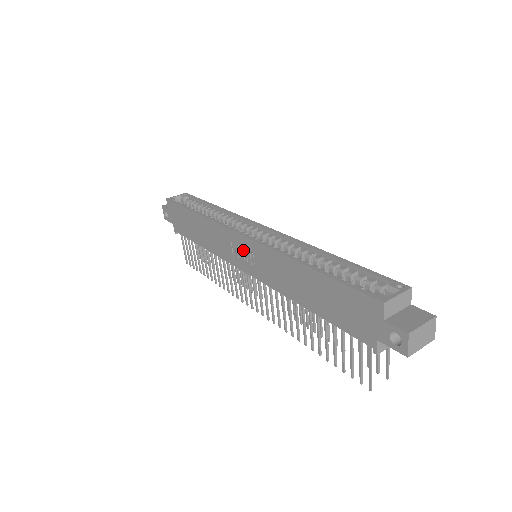
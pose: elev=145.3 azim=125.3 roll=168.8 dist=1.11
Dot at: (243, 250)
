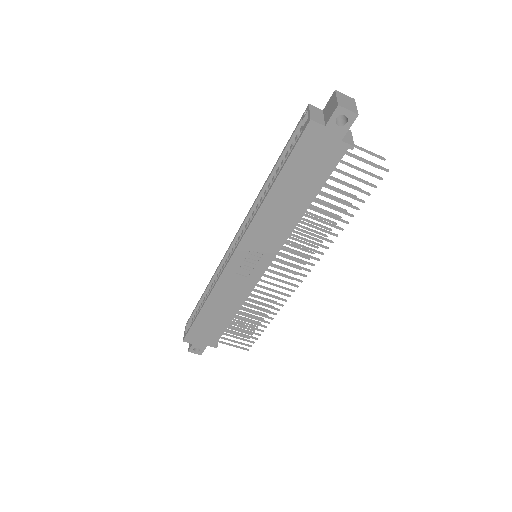
Dot at: (246, 261)
